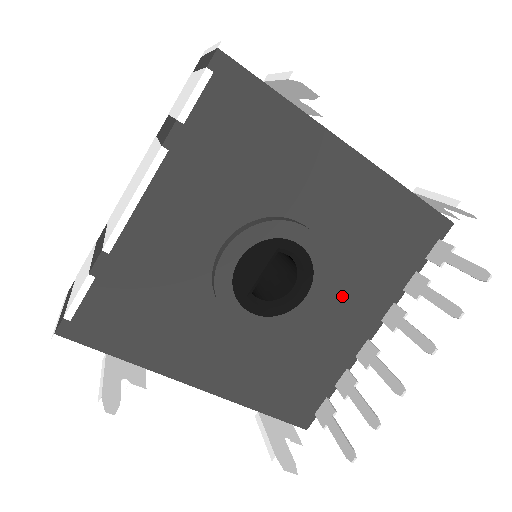
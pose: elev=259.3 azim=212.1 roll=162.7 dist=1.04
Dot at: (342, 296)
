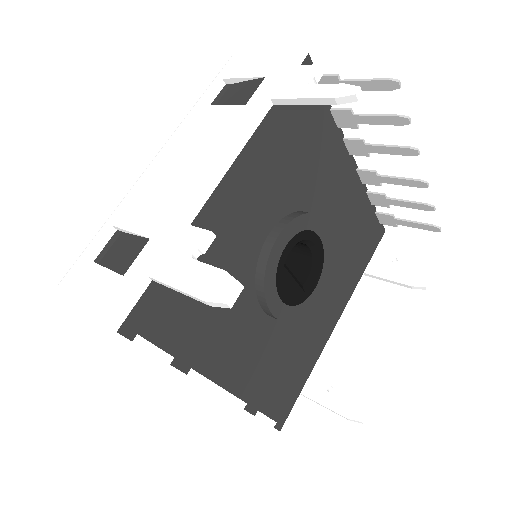
Dot at: (324, 195)
